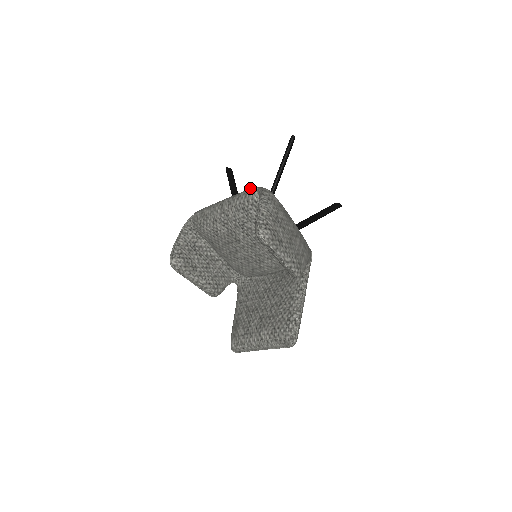
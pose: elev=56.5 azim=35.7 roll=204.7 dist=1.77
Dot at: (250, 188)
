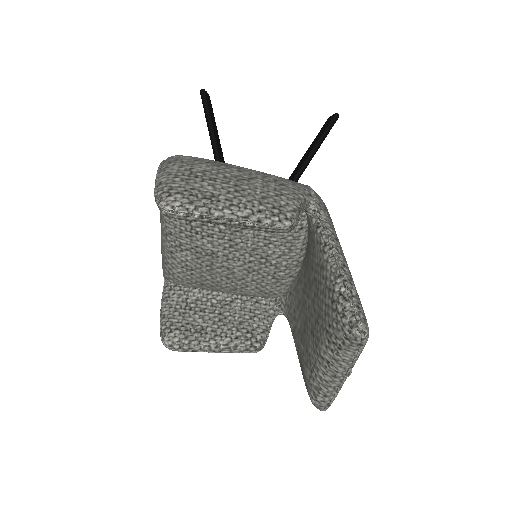
Dot at: occluded
